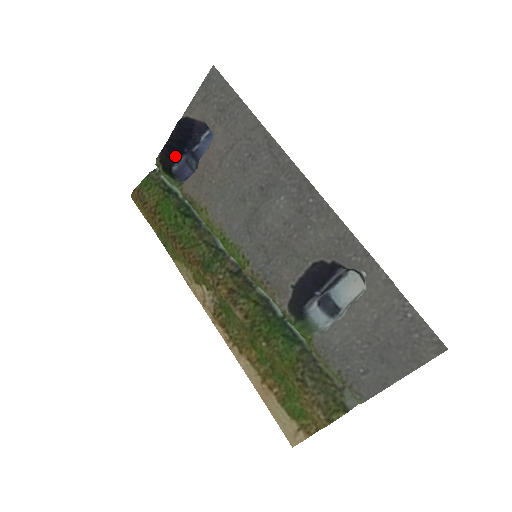
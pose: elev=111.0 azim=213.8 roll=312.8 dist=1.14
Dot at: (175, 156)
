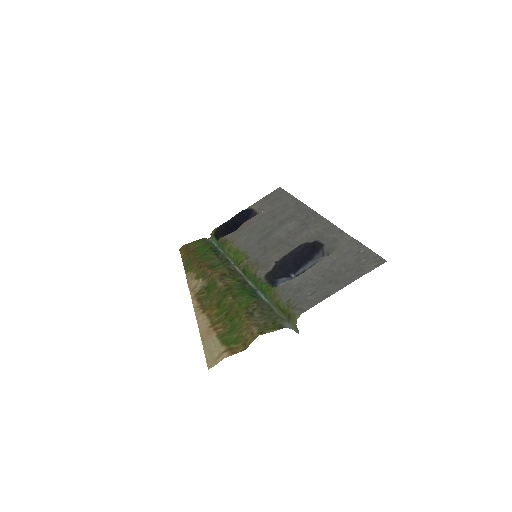
Dot at: (227, 233)
